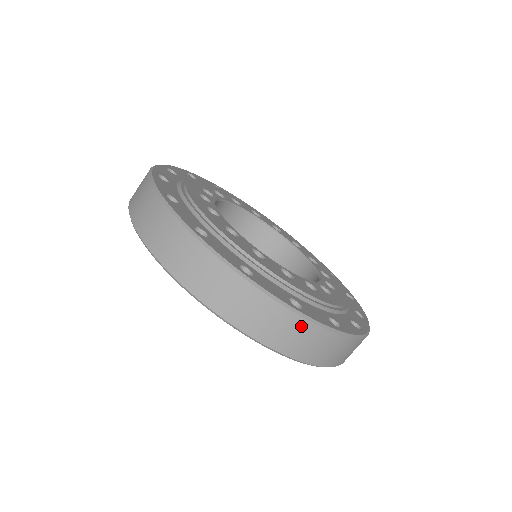
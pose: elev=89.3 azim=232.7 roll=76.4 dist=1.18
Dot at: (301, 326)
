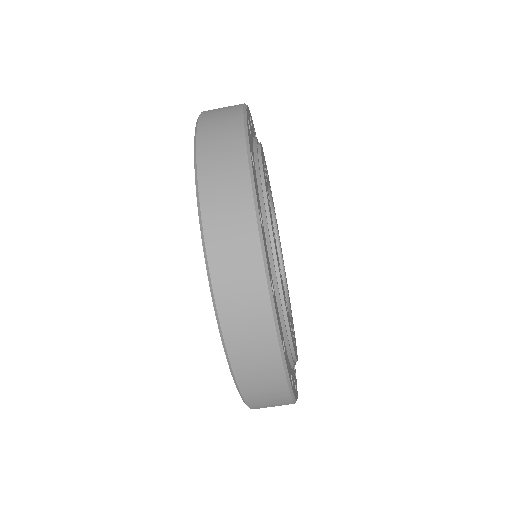
Dot at: (247, 227)
